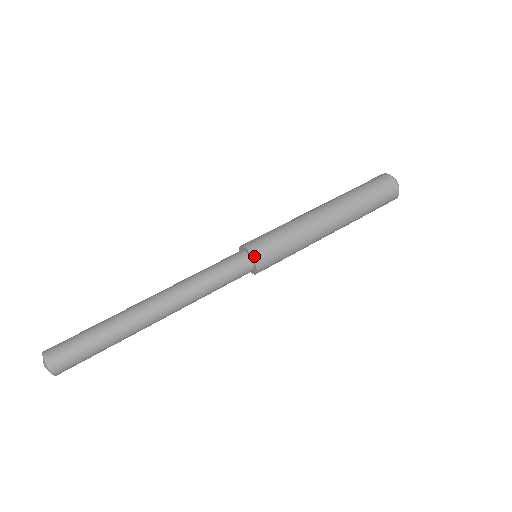
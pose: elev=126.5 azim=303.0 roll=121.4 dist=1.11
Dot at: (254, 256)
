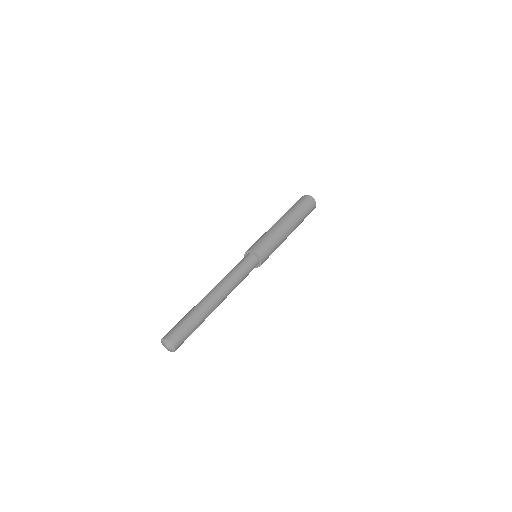
Dot at: (262, 260)
